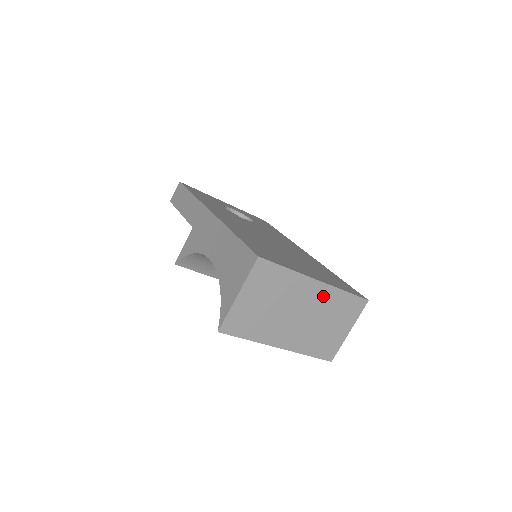
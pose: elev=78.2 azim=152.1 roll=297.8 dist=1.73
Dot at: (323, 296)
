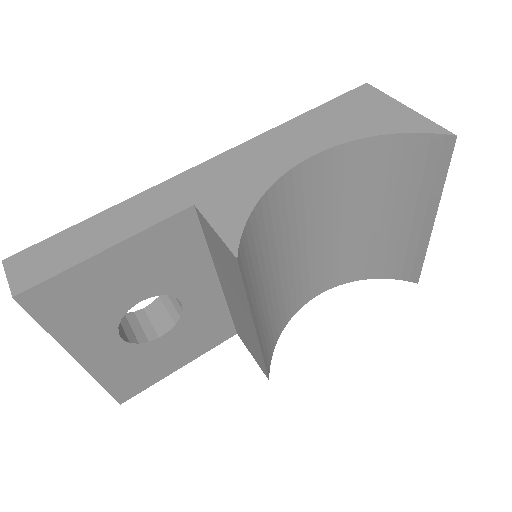
Dot at: occluded
